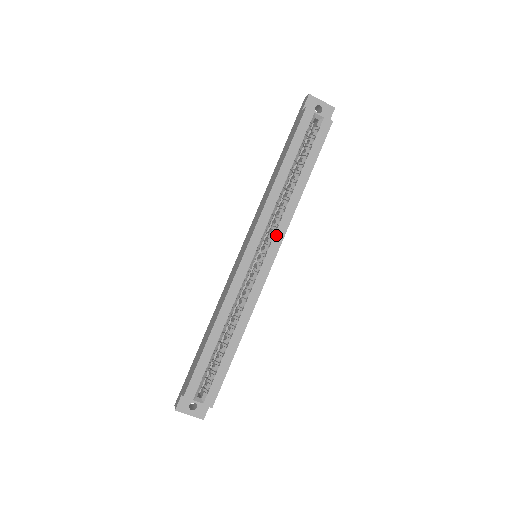
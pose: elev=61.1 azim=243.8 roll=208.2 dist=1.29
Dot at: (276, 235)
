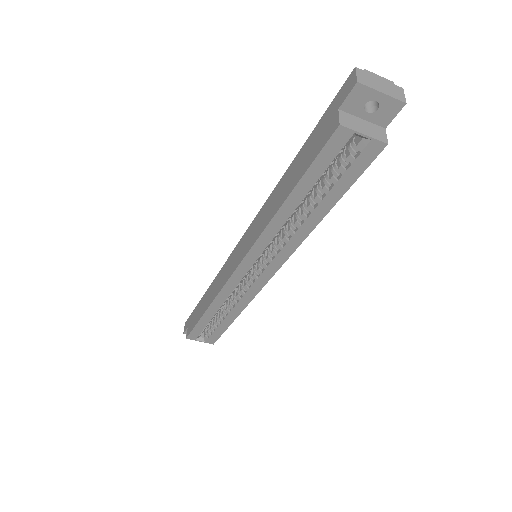
Dot at: (276, 258)
